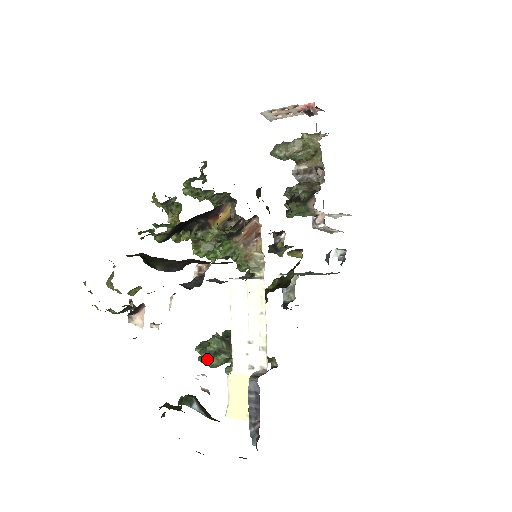
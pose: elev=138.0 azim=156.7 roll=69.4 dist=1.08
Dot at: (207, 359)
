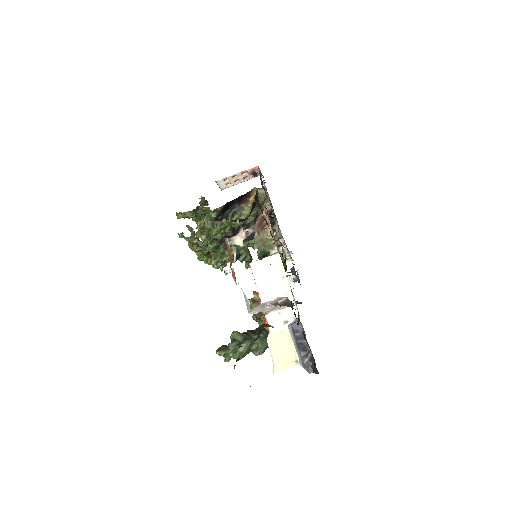
Dot at: (232, 353)
